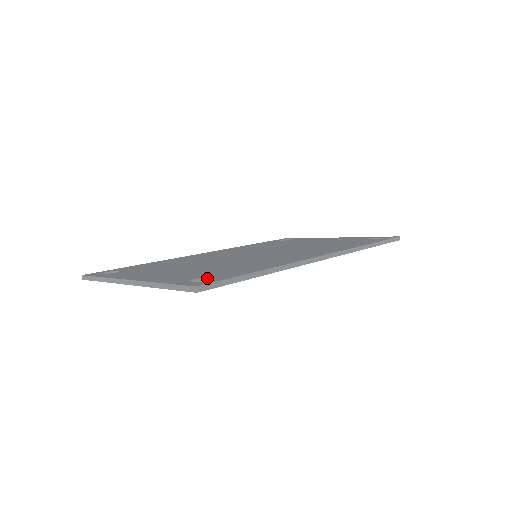
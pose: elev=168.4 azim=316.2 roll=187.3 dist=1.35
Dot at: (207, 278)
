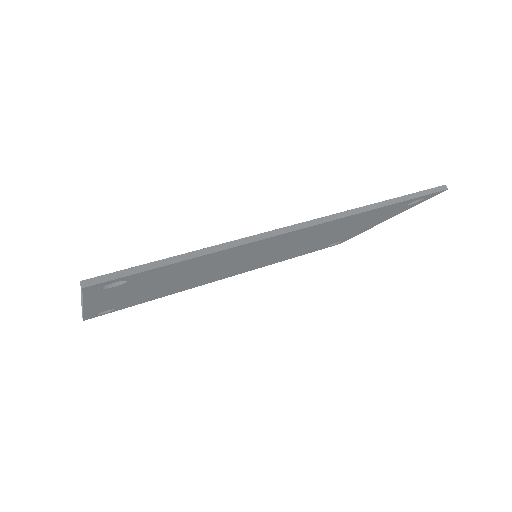
Dot at: occluded
